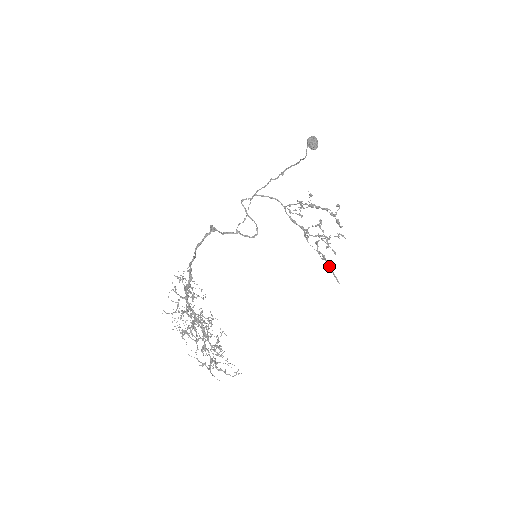
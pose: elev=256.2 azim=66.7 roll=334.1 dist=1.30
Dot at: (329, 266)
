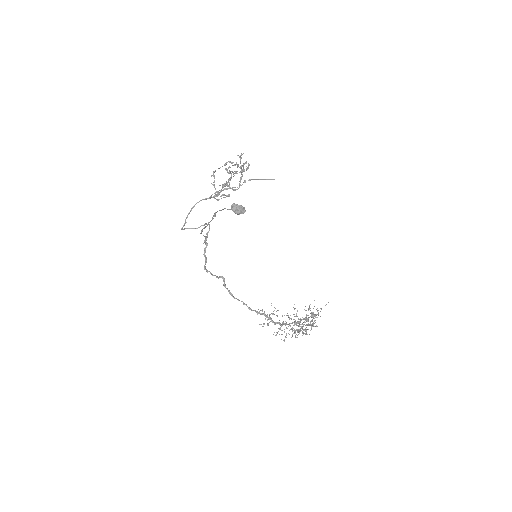
Dot at: occluded
